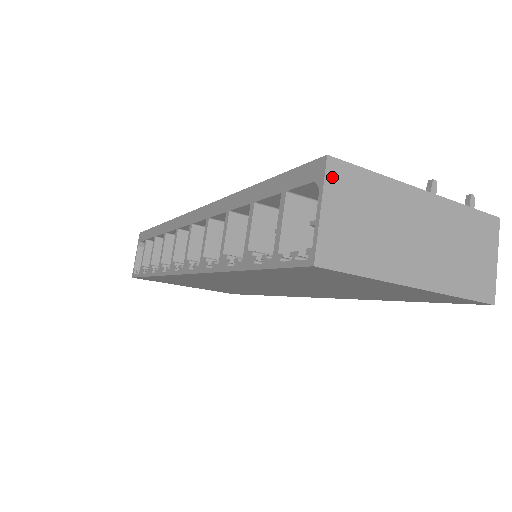
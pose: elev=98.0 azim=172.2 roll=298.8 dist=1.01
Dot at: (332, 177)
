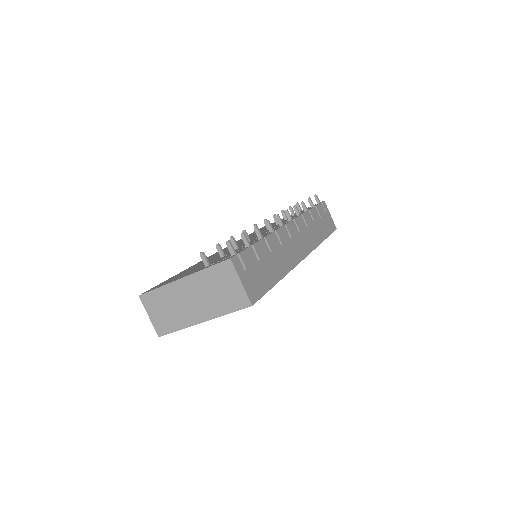
Dot at: (145, 302)
